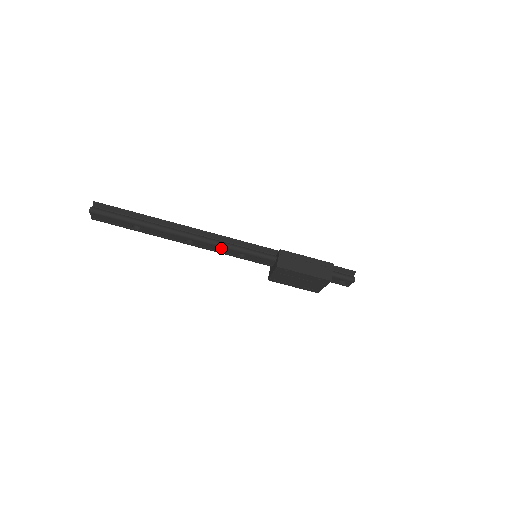
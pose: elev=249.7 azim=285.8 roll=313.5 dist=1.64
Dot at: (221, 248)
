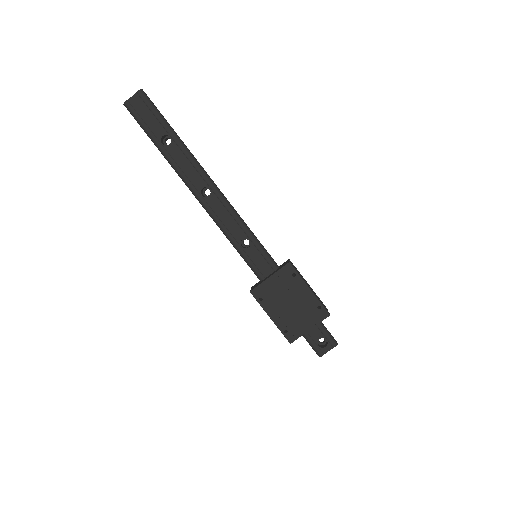
Dot at: (233, 220)
